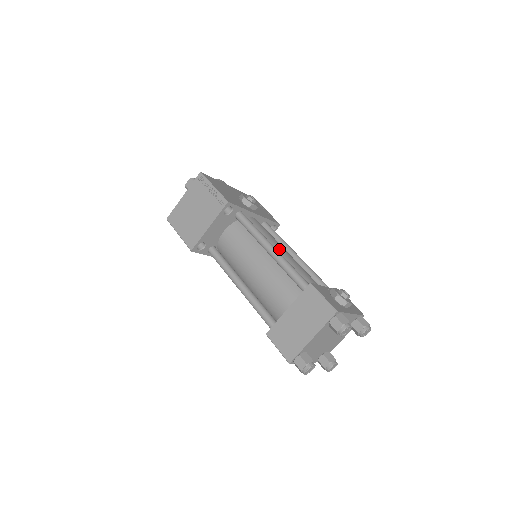
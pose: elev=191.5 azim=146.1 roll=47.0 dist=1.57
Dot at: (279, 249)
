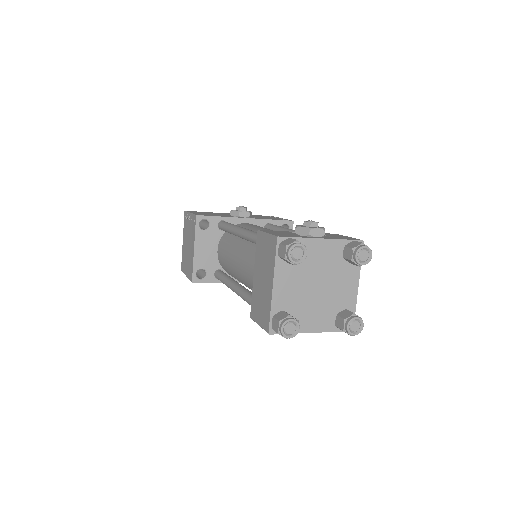
Dot at: occluded
